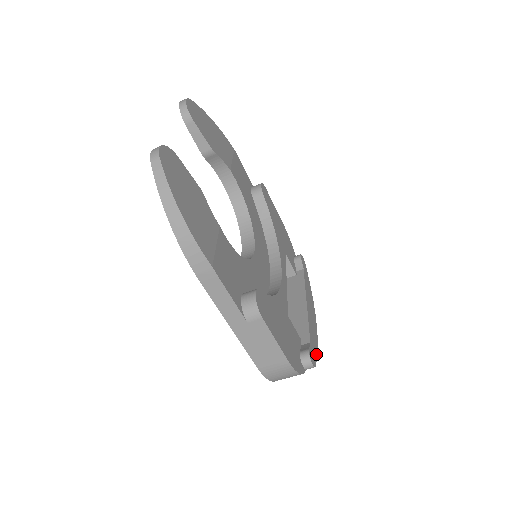
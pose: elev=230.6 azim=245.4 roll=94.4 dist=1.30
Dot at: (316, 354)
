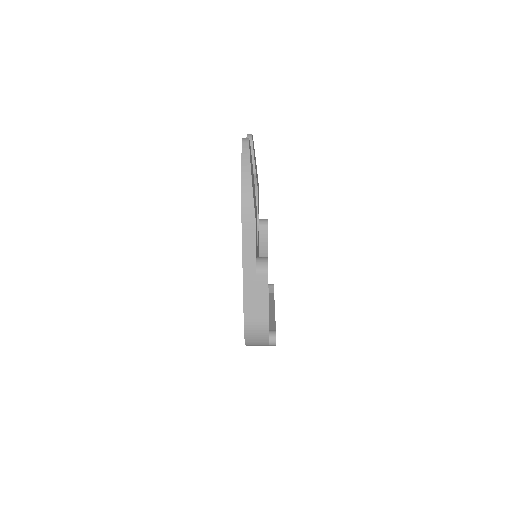
Dot at: occluded
